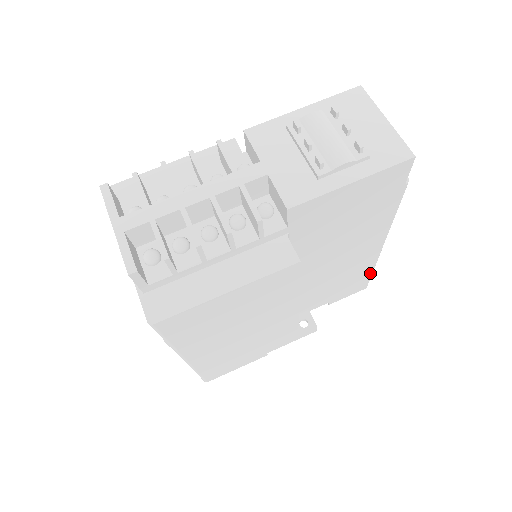
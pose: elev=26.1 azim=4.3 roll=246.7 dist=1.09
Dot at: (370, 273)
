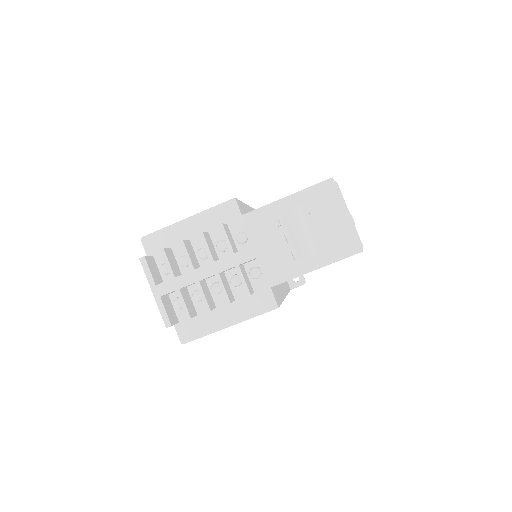
Dot at: occluded
